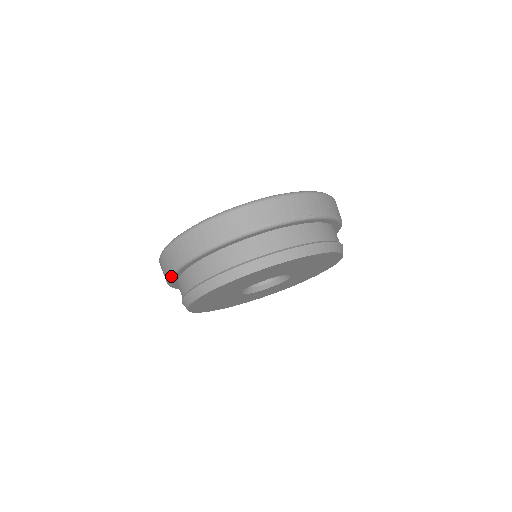
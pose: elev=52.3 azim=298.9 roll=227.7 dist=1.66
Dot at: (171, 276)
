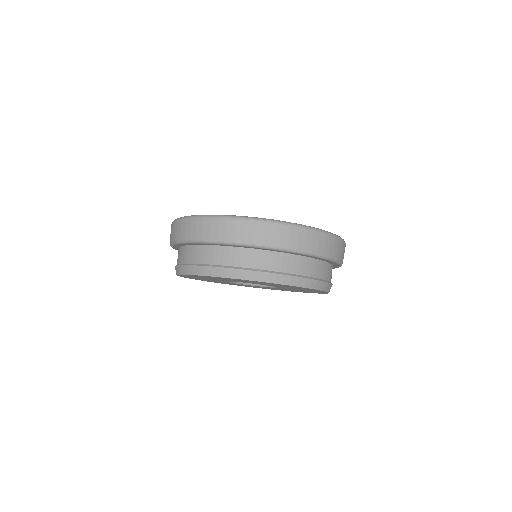
Dot at: (172, 244)
